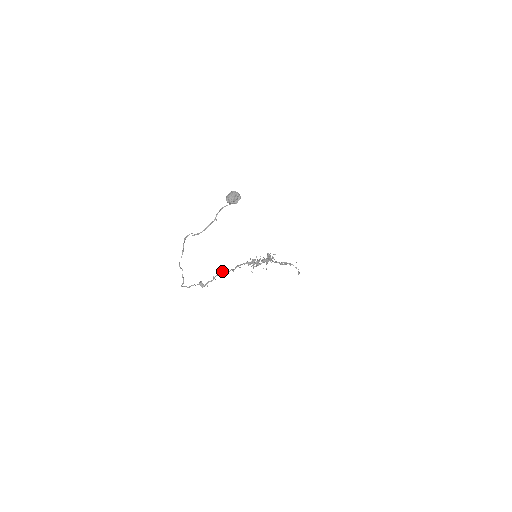
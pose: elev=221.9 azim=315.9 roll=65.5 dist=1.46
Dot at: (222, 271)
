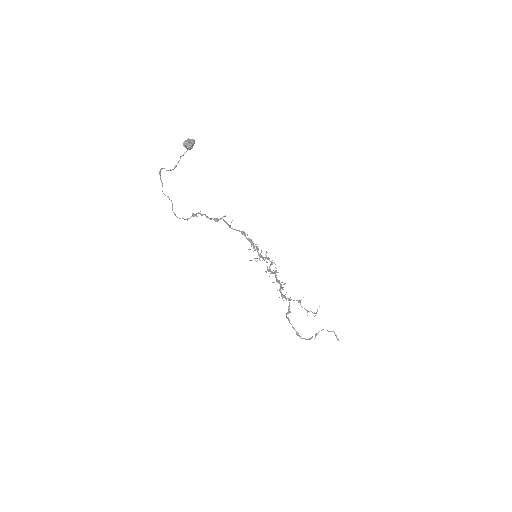
Dot at: (214, 218)
